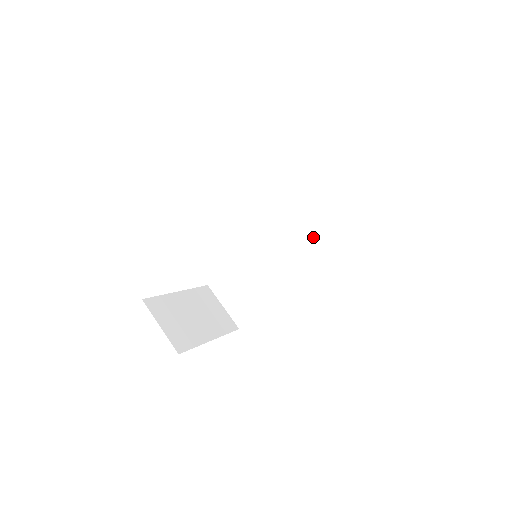
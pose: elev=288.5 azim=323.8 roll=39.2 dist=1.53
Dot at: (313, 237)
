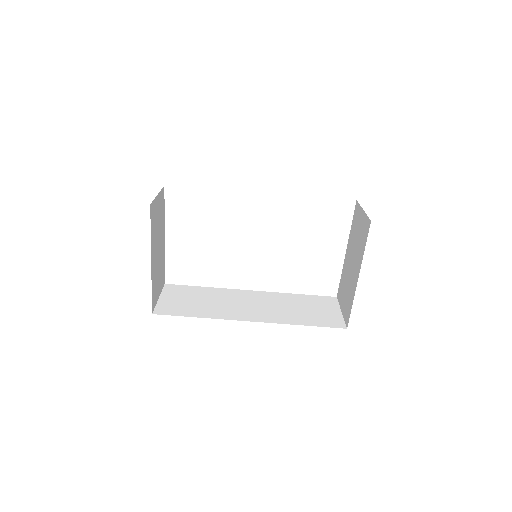
Dot at: (289, 313)
